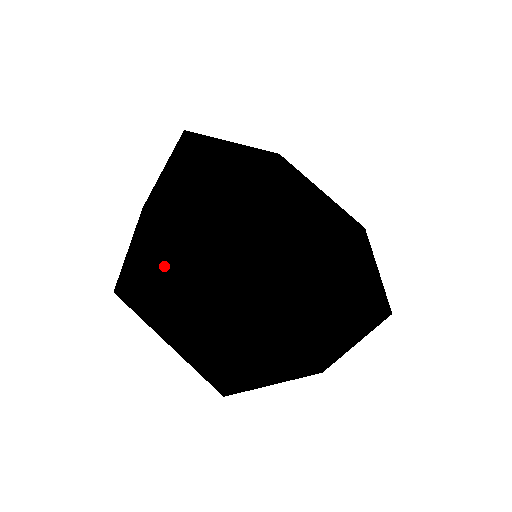
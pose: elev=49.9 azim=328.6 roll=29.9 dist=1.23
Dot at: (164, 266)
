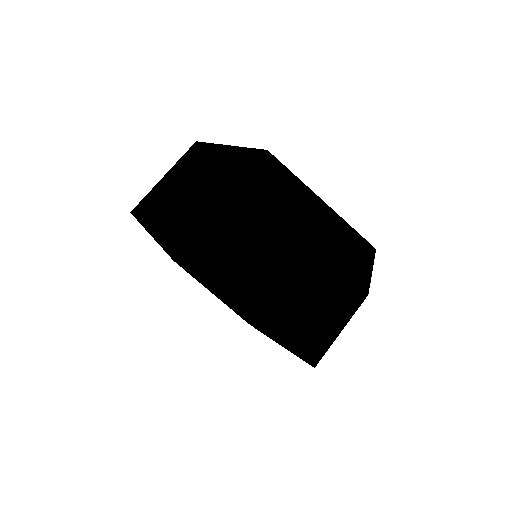
Dot at: (181, 172)
